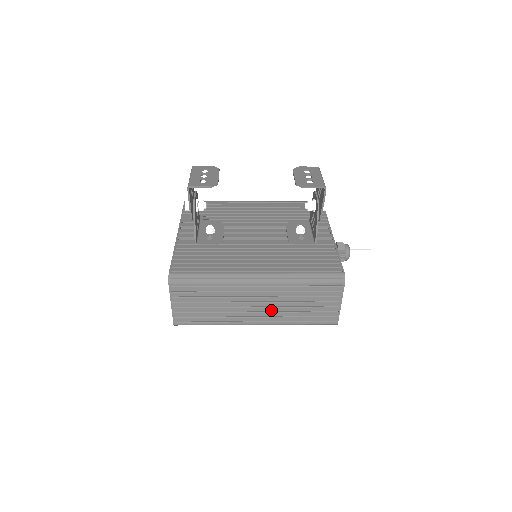
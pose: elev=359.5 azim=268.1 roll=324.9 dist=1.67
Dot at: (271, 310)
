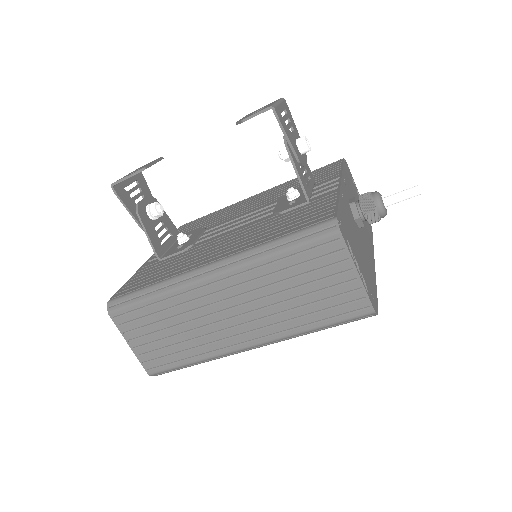
Dot at: (257, 316)
